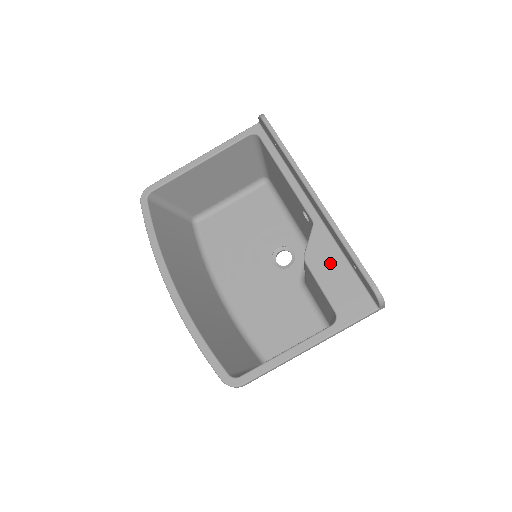
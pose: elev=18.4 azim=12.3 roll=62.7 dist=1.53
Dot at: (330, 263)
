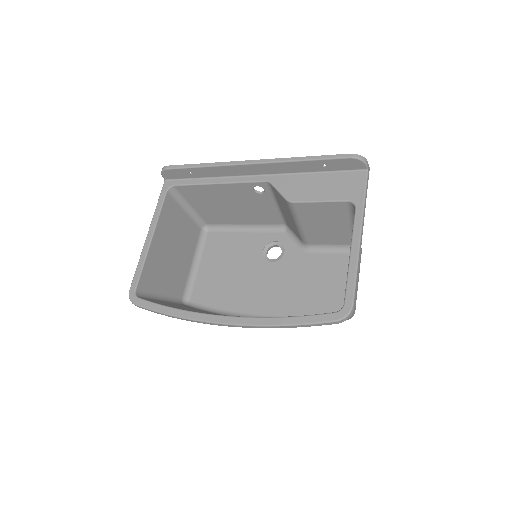
Dot at: (307, 185)
